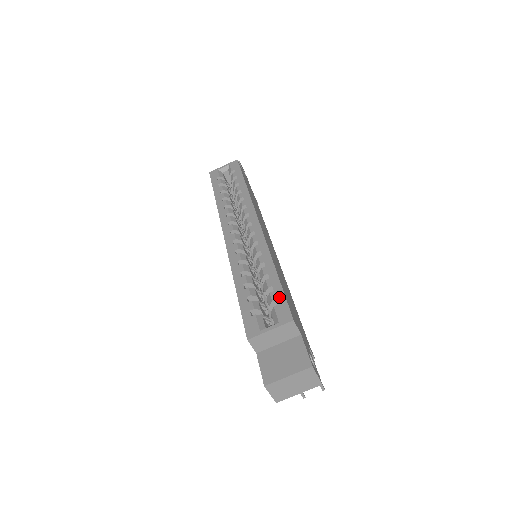
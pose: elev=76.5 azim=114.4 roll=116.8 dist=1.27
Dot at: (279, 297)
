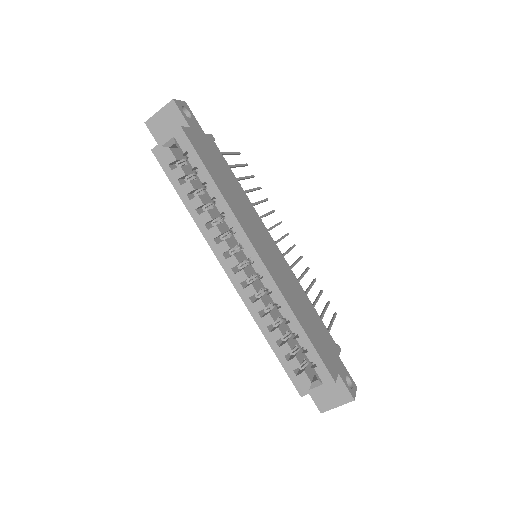
Dot at: (316, 359)
